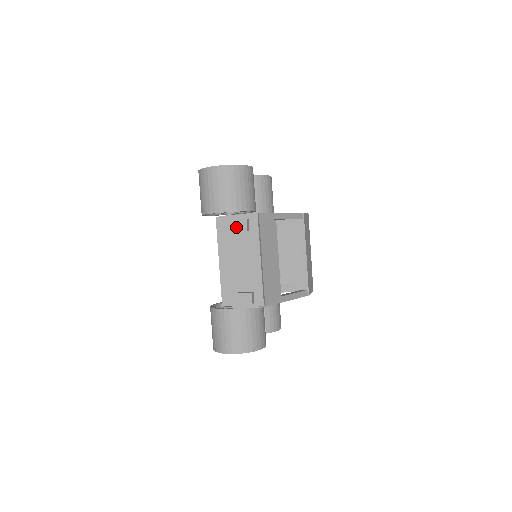
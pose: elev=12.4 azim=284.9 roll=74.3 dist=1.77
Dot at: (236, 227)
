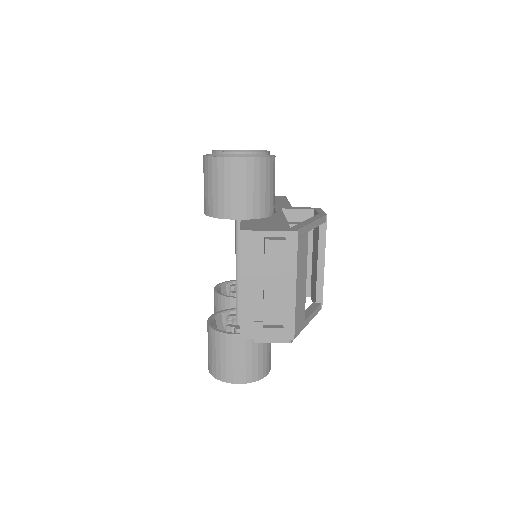
Dot at: (271, 249)
